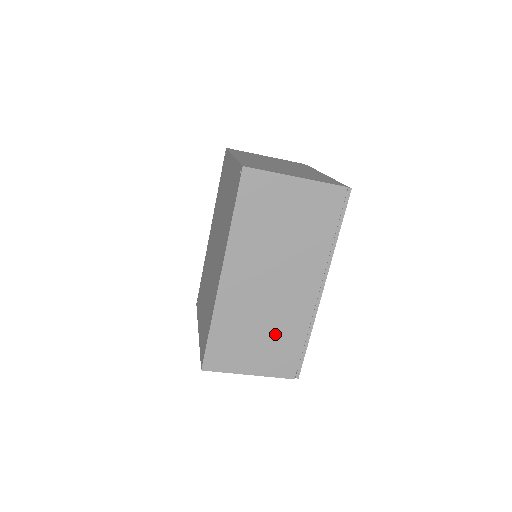
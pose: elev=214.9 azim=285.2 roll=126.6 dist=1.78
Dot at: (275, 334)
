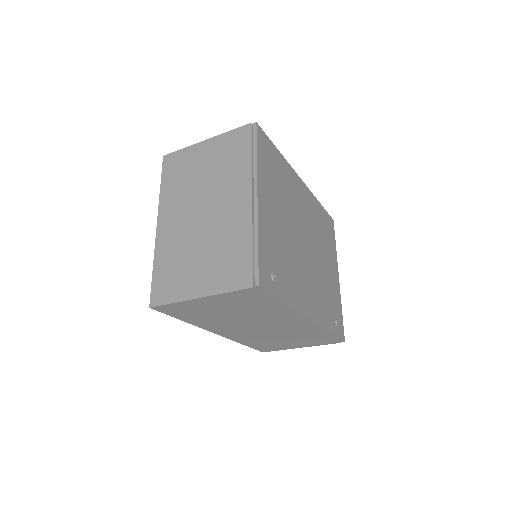
Dot at: (296, 337)
